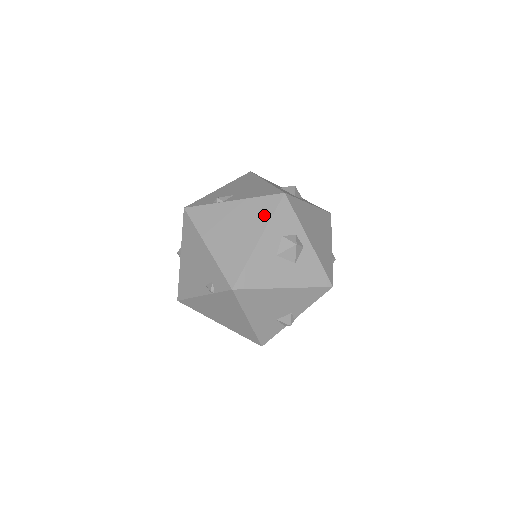
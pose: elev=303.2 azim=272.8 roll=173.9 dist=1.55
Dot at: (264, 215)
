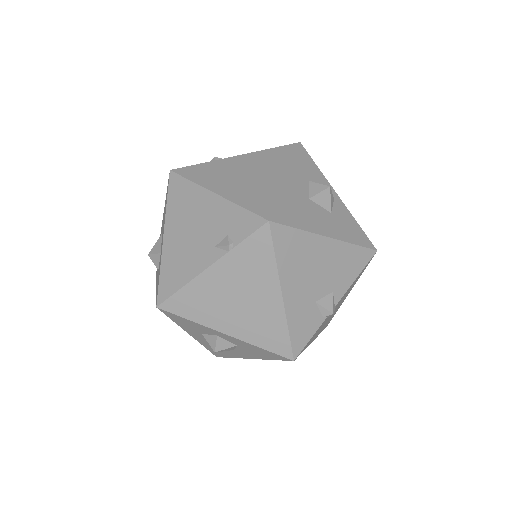
Dot at: (283, 159)
